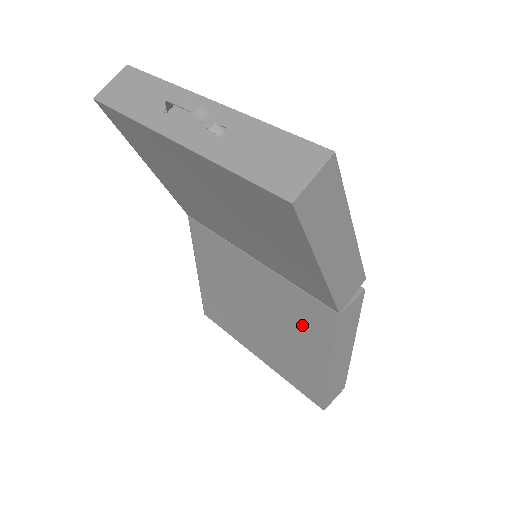
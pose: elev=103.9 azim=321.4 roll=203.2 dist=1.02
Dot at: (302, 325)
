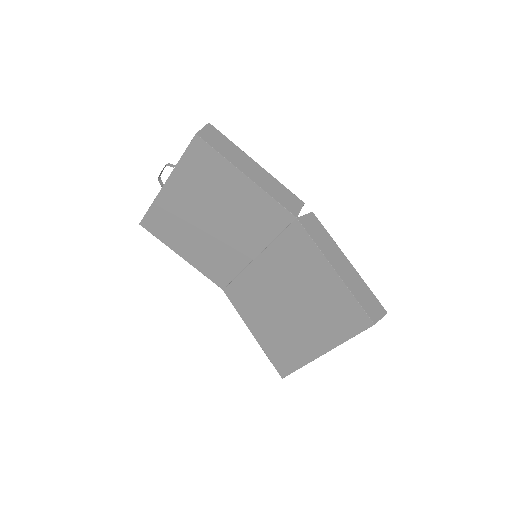
Dot at: (300, 263)
